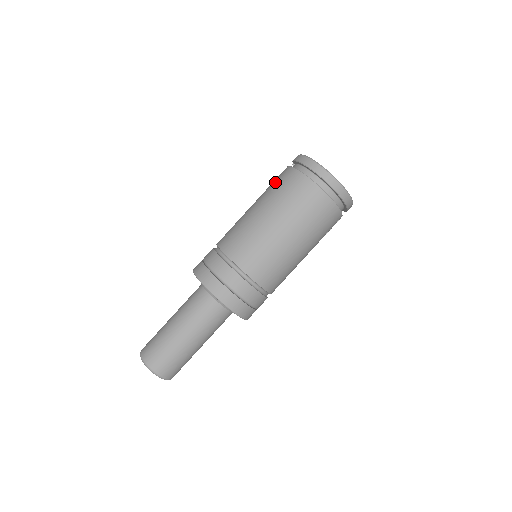
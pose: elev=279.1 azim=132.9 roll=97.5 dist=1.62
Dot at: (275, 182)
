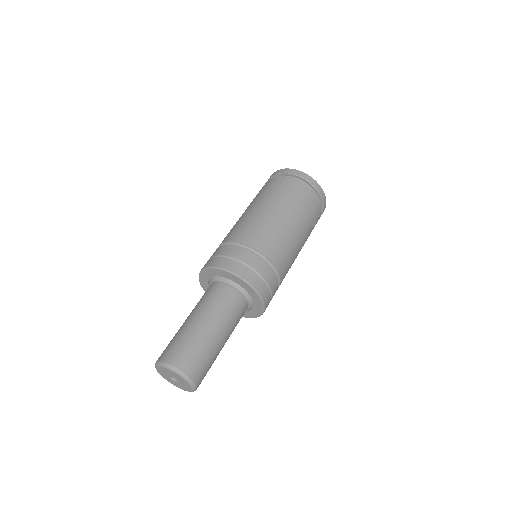
Dot at: (256, 195)
